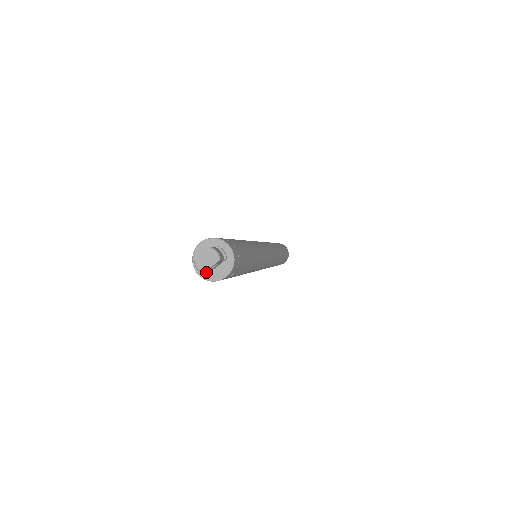
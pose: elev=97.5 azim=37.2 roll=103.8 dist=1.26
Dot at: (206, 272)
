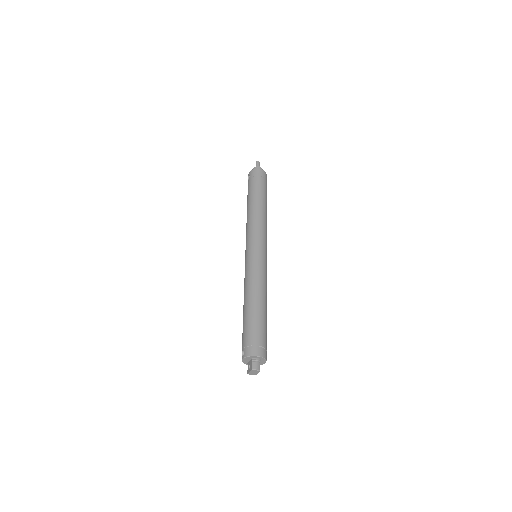
Dot at: occluded
